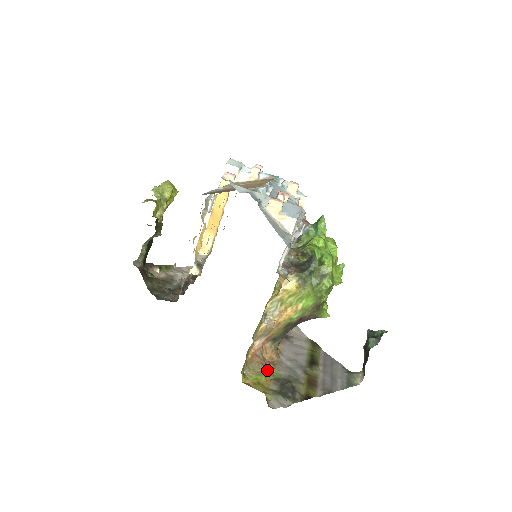
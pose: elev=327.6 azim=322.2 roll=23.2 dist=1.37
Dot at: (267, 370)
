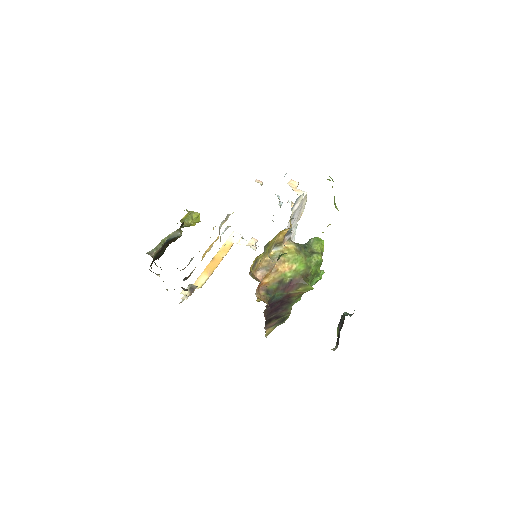
Dot at: occluded
